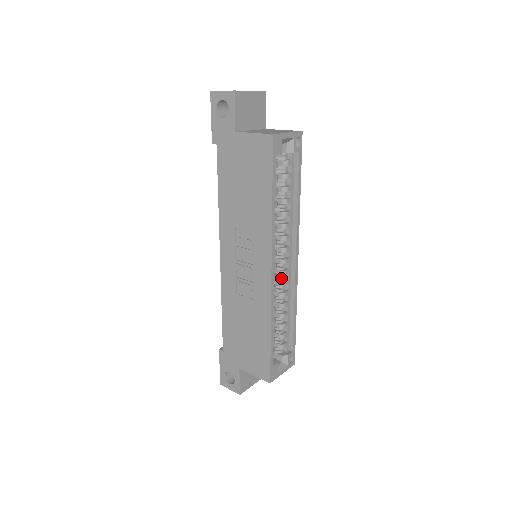
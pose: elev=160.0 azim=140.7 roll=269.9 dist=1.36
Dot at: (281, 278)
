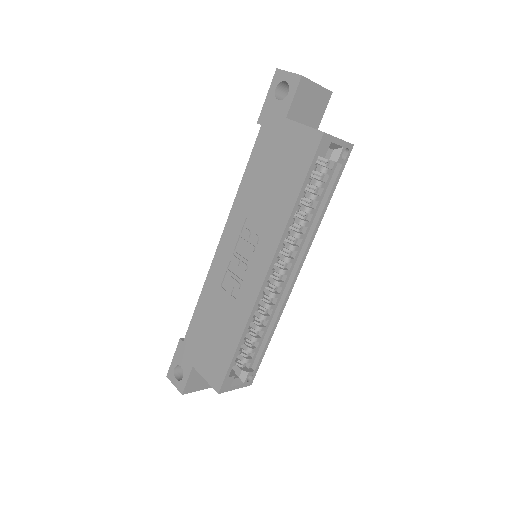
Dot at: occluded
